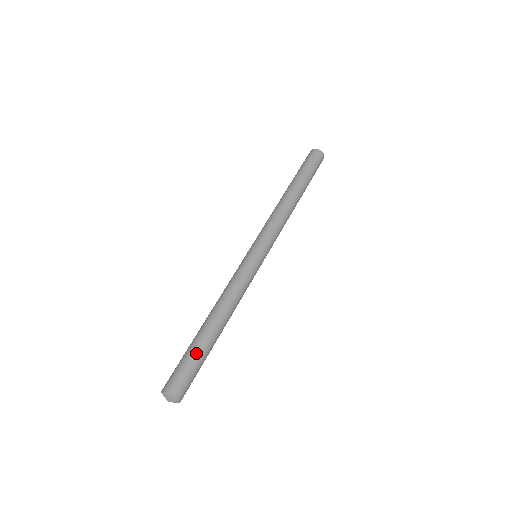
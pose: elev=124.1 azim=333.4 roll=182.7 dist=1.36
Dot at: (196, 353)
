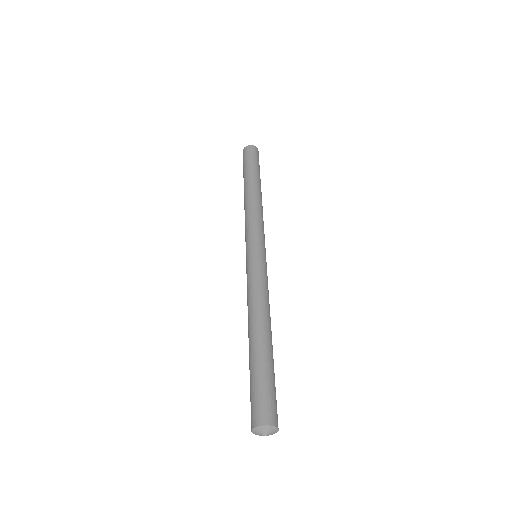
Dot at: (263, 369)
